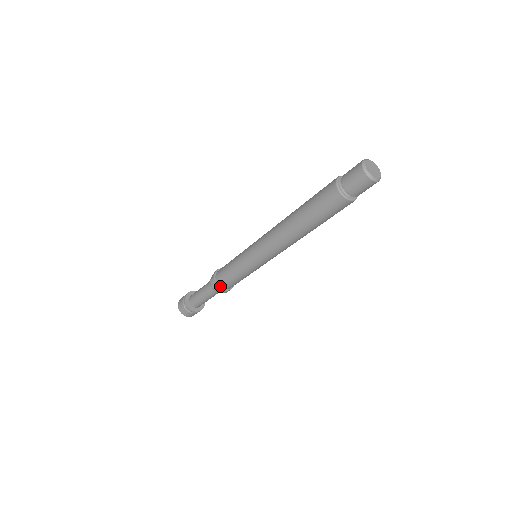
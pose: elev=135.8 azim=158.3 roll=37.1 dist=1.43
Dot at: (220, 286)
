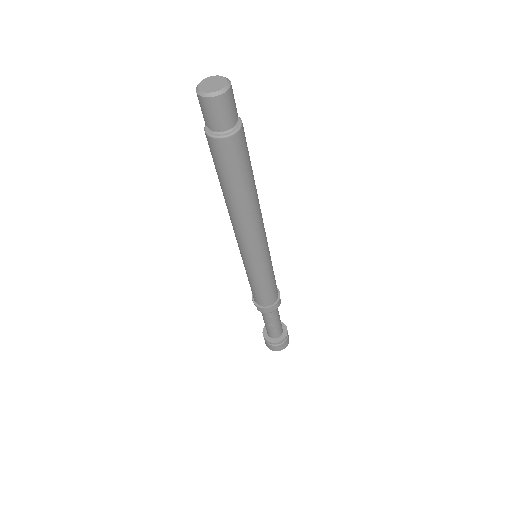
Dot at: (269, 306)
